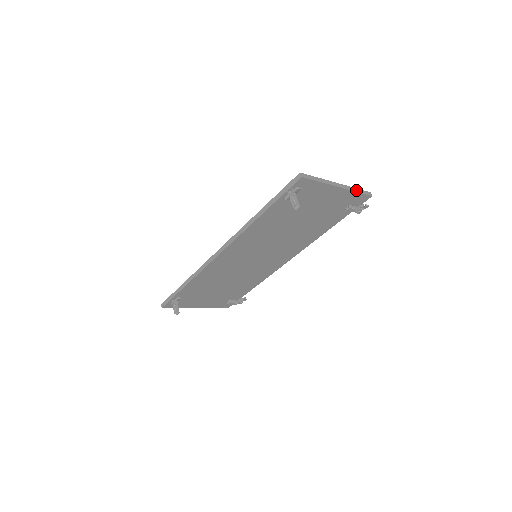
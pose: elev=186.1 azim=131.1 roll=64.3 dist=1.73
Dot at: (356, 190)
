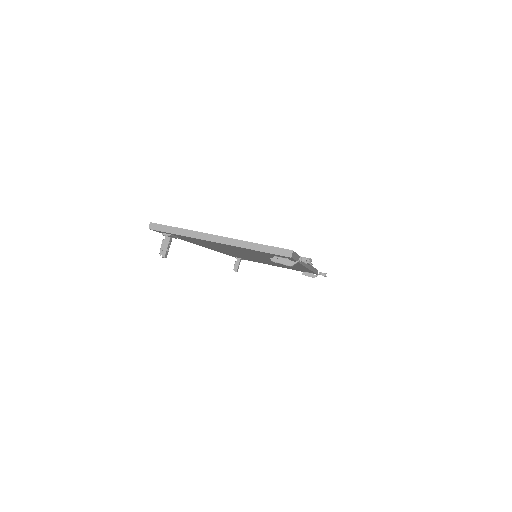
Dot at: (255, 247)
